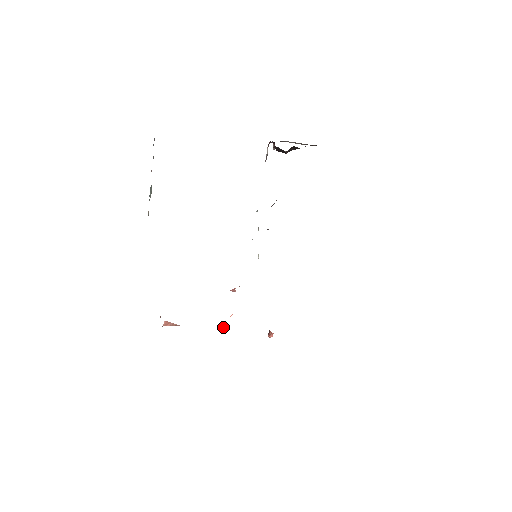
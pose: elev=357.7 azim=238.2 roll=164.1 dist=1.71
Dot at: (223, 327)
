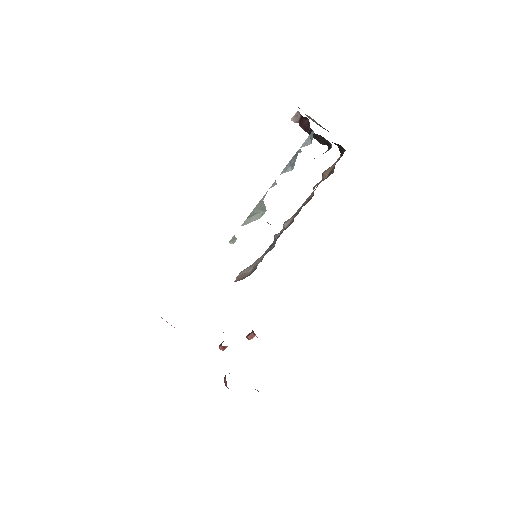
Dot at: (227, 346)
